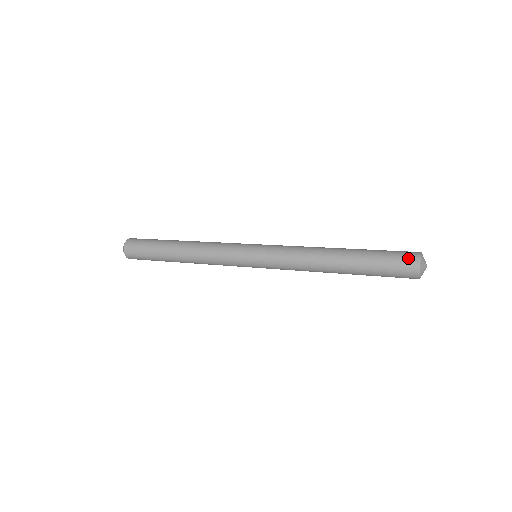
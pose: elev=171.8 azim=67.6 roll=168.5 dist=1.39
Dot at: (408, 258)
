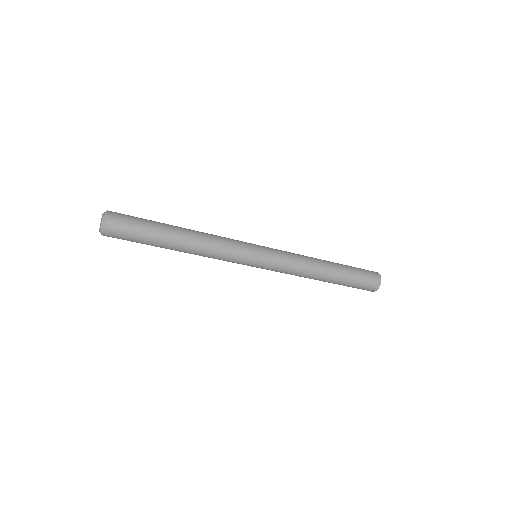
Dot at: (374, 275)
